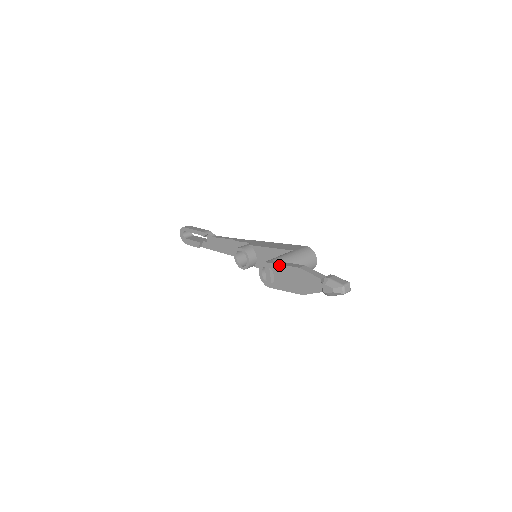
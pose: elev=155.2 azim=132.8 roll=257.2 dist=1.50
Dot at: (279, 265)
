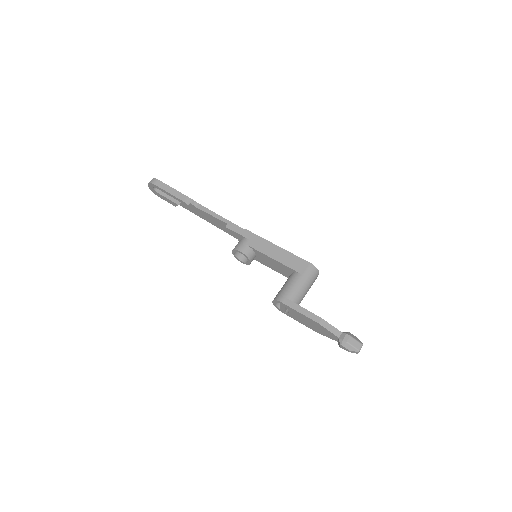
Dot at: (297, 312)
